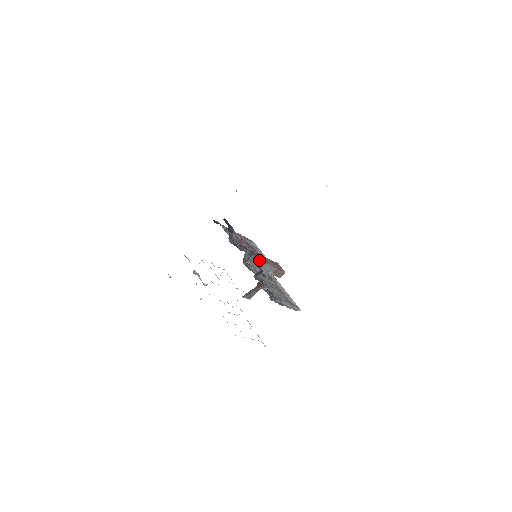
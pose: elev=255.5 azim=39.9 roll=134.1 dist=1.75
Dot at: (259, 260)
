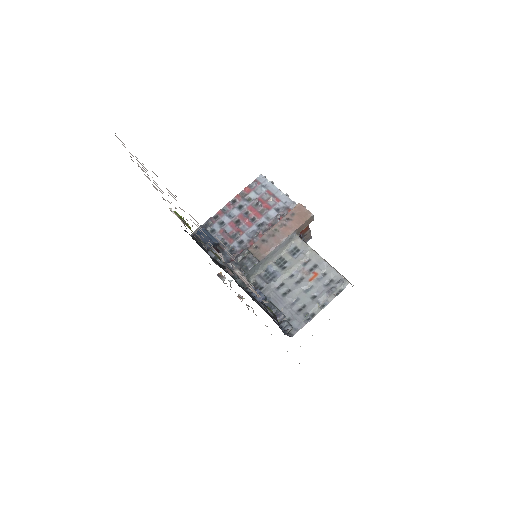
Dot at: (262, 259)
